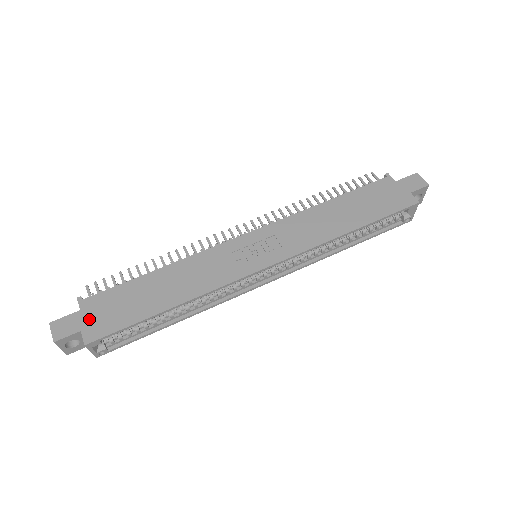
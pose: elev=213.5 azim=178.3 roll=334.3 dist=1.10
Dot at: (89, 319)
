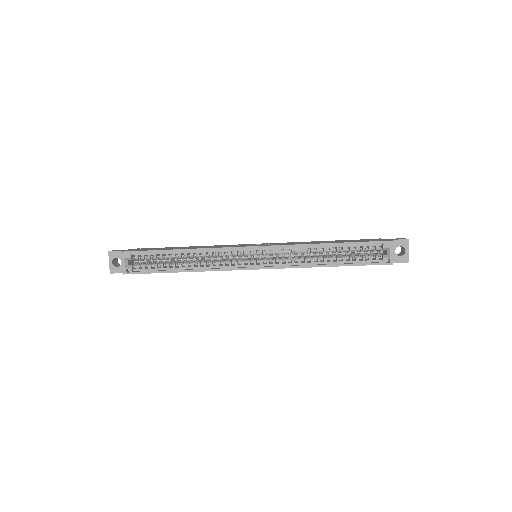
Dot at: occluded
